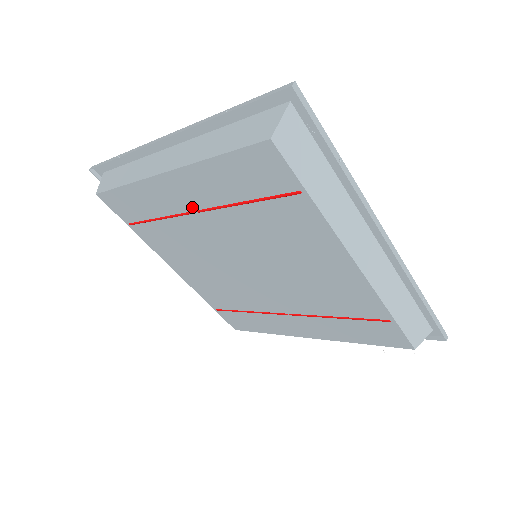
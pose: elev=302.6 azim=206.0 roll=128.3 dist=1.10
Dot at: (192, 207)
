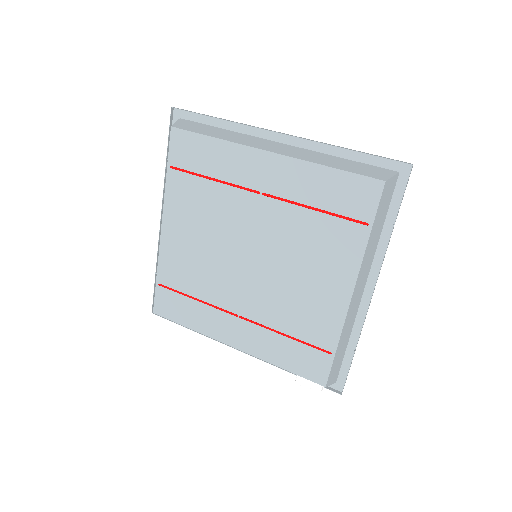
Dot at: (261, 188)
